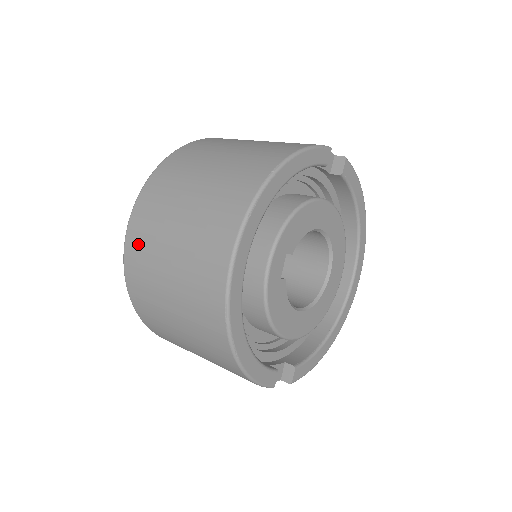
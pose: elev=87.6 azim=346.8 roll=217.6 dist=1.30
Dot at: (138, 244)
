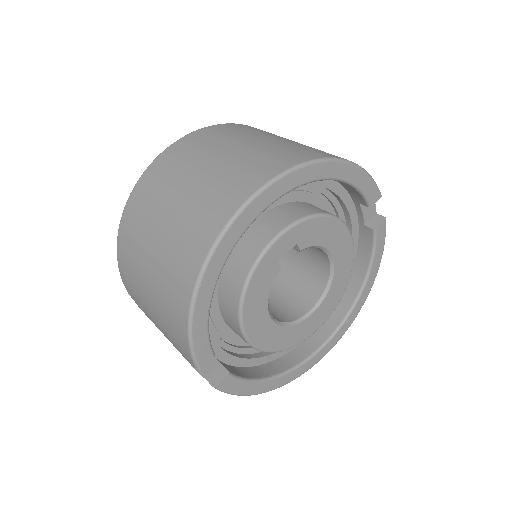
Dot at: (172, 159)
